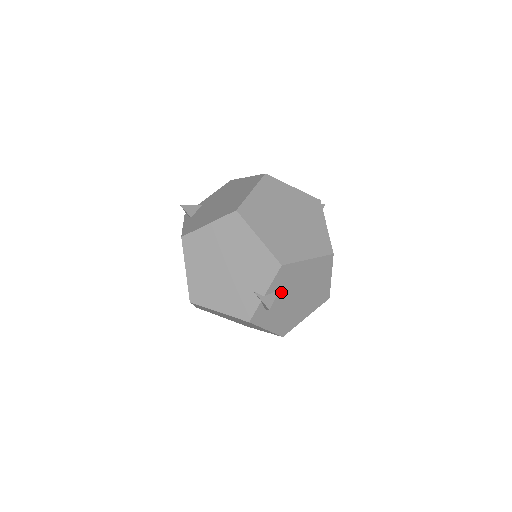
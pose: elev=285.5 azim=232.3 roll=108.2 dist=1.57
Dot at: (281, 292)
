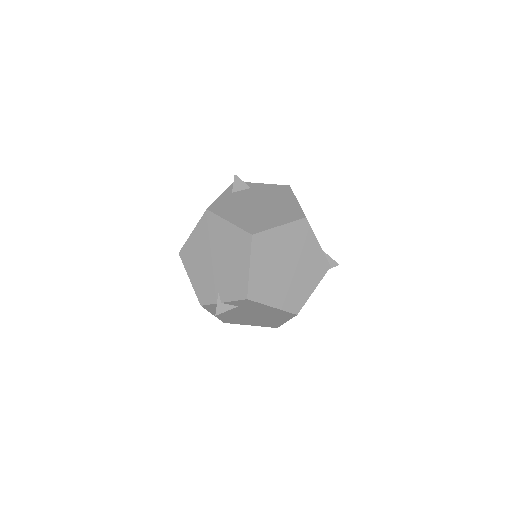
Dot at: (238, 307)
